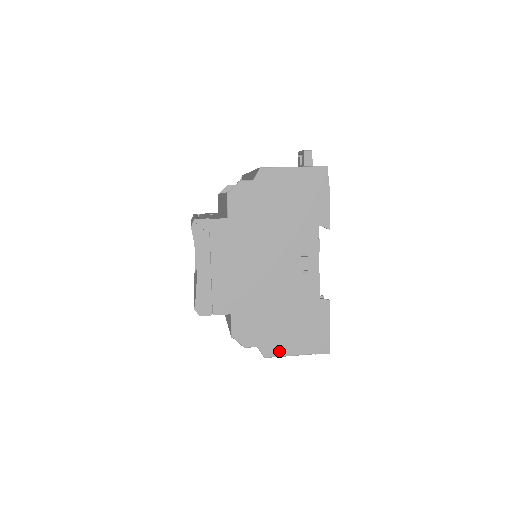
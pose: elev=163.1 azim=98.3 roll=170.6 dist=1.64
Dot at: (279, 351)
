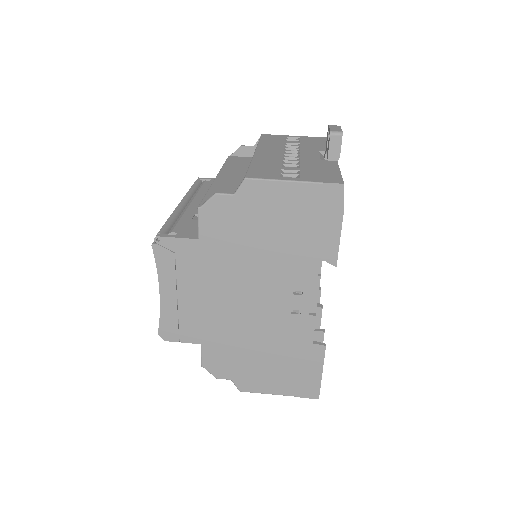
Dot at: (257, 388)
